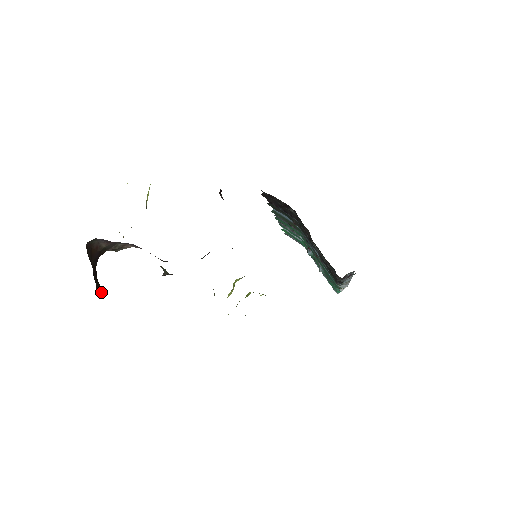
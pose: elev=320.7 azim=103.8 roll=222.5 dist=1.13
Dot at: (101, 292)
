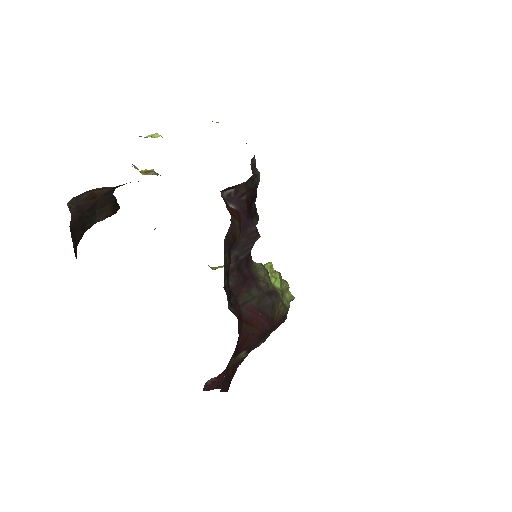
Dot at: (111, 215)
